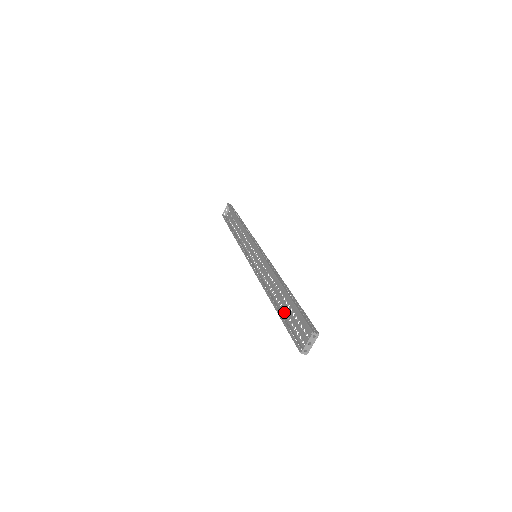
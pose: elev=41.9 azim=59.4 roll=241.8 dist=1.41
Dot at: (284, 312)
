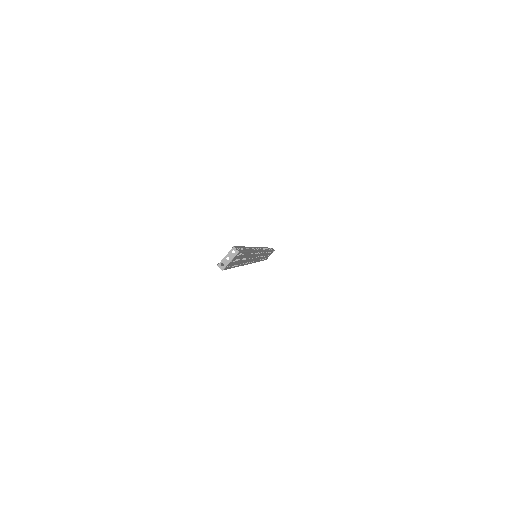
Dot at: (237, 265)
